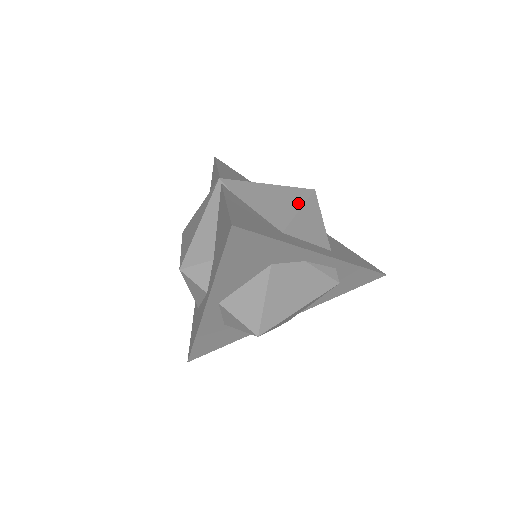
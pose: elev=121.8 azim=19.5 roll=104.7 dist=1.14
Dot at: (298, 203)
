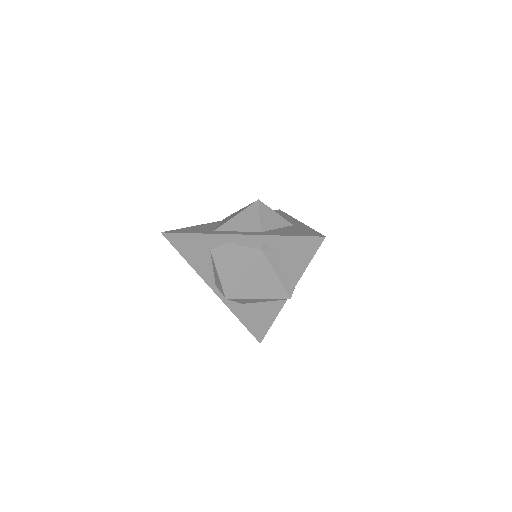
Dot at: (240, 212)
